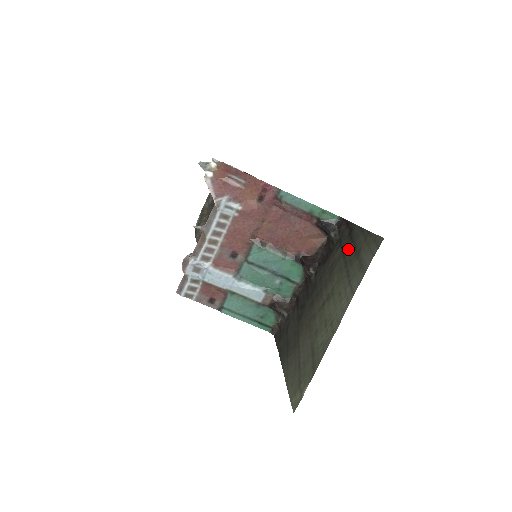
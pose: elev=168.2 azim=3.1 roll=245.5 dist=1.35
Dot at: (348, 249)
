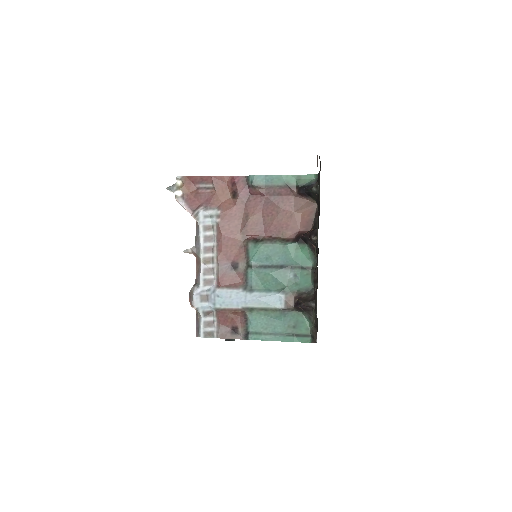
Dot at: occluded
